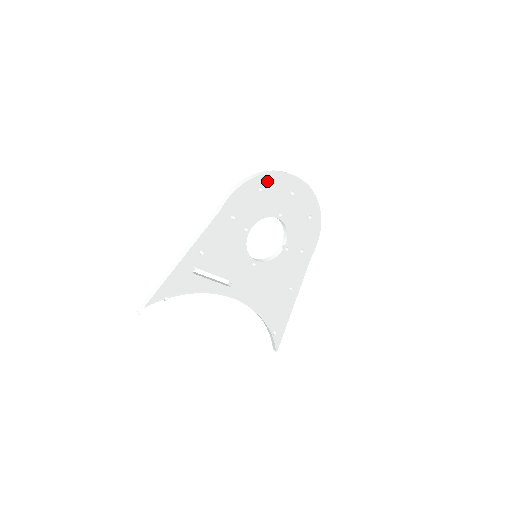
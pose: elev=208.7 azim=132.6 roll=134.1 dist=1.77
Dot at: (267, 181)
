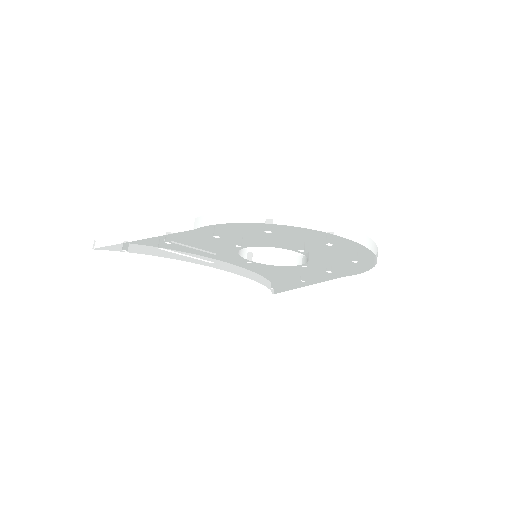
Dot at: (282, 229)
